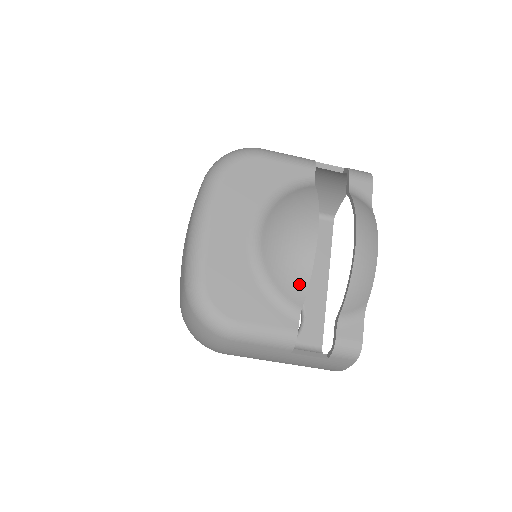
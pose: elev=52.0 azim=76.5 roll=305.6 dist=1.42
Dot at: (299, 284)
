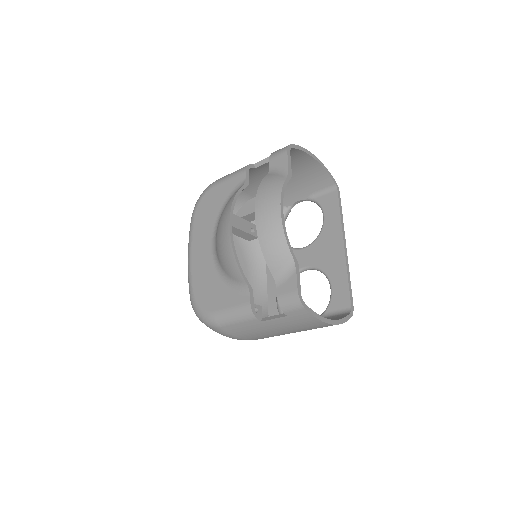
Dot at: (233, 267)
